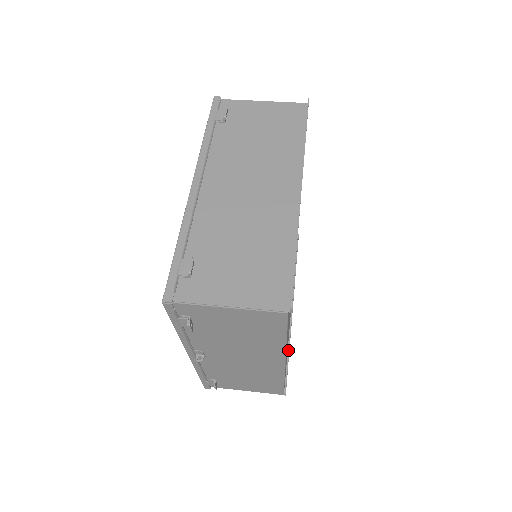
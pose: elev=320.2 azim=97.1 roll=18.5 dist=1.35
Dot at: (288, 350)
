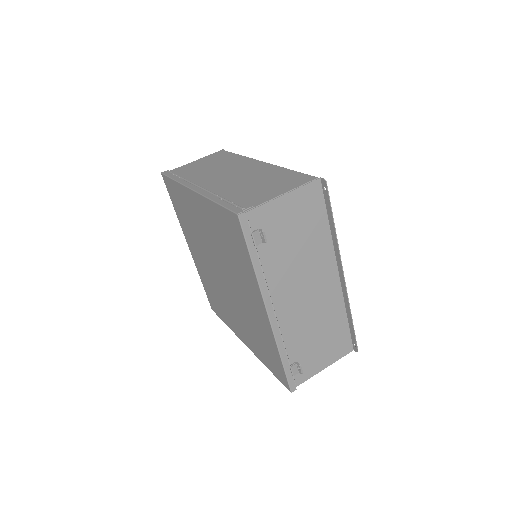
Dot at: occluded
